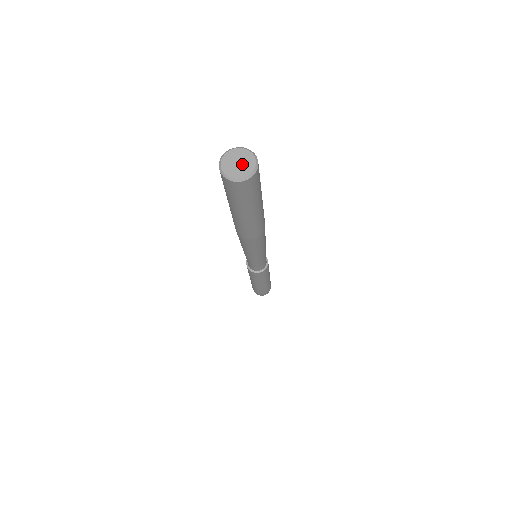
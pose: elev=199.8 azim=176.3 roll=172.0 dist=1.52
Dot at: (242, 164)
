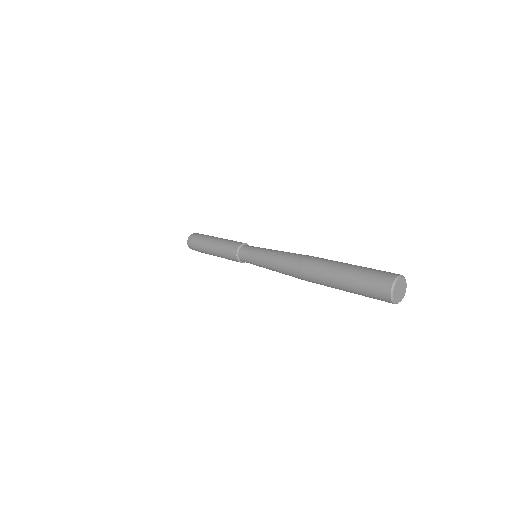
Dot at: (402, 290)
